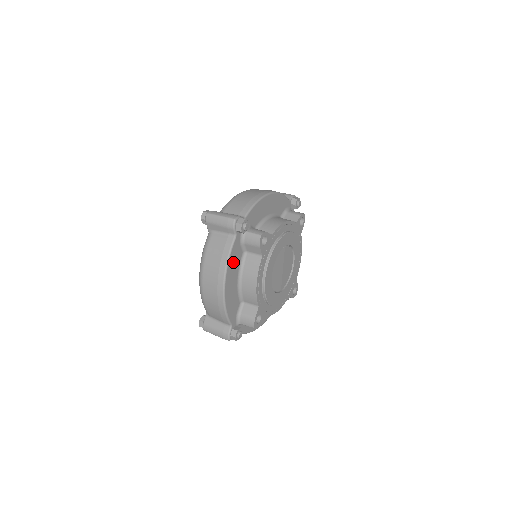
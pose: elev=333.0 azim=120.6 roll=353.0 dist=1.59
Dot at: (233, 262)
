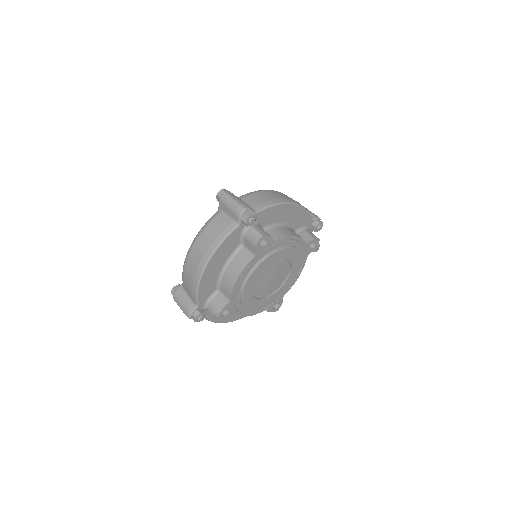
Dot at: (225, 248)
